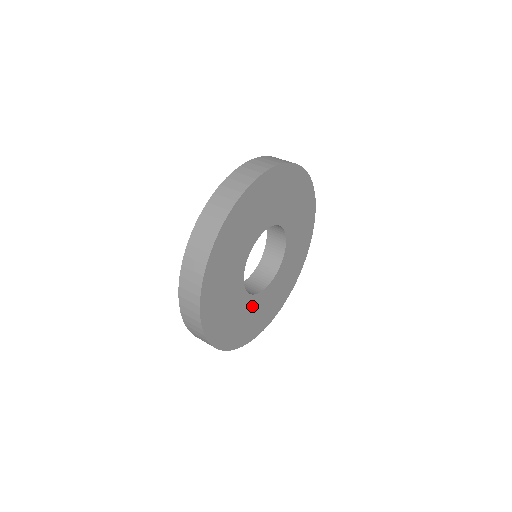
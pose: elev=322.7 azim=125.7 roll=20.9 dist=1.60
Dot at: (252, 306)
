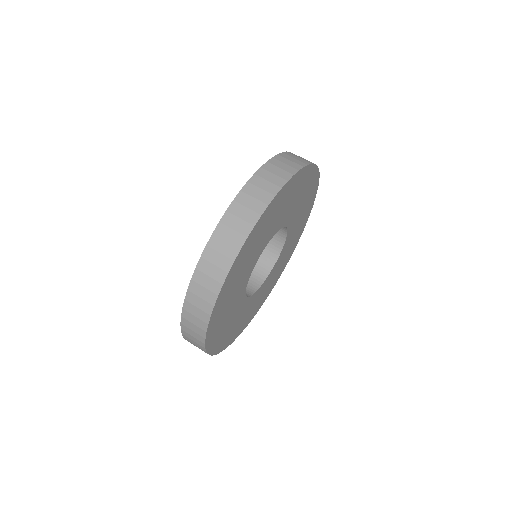
Dot at: (277, 265)
